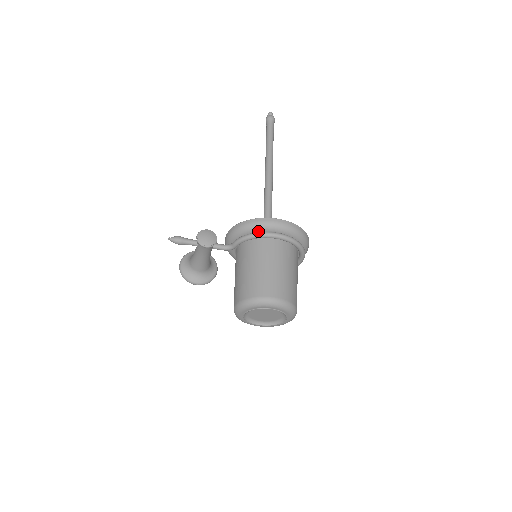
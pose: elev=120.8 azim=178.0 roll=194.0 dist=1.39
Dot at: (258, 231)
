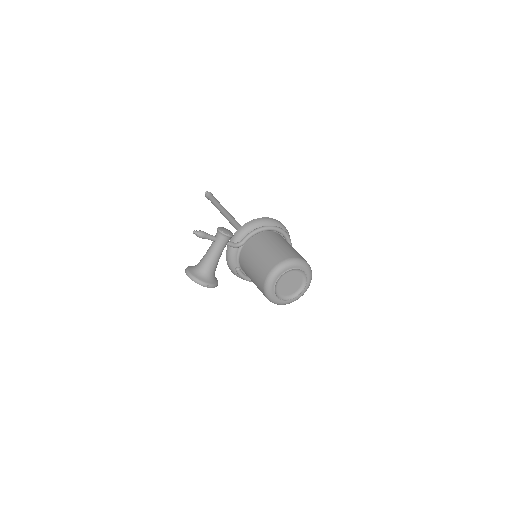
Dot at: (263, 226)
